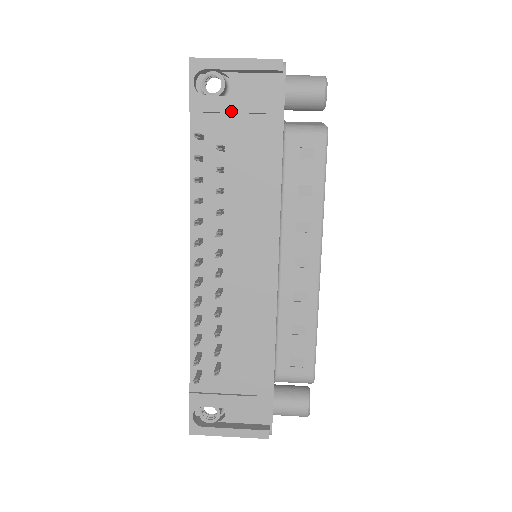
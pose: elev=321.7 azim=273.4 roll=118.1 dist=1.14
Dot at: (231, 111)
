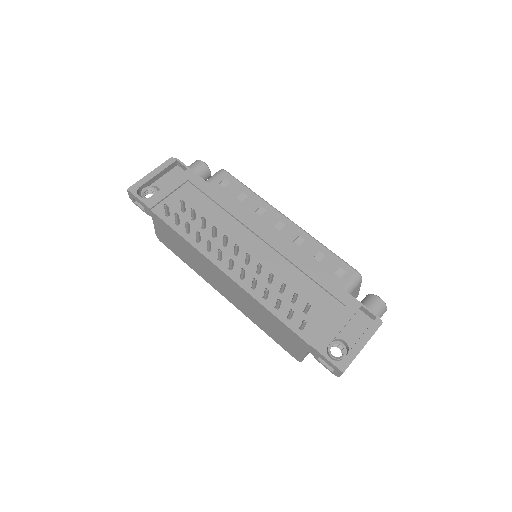
Dot at: (170, 192)
